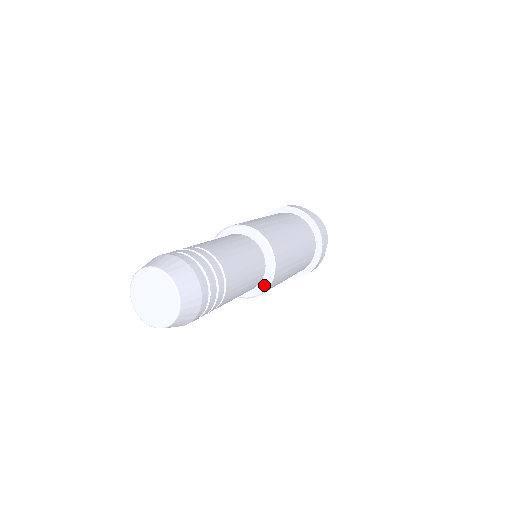
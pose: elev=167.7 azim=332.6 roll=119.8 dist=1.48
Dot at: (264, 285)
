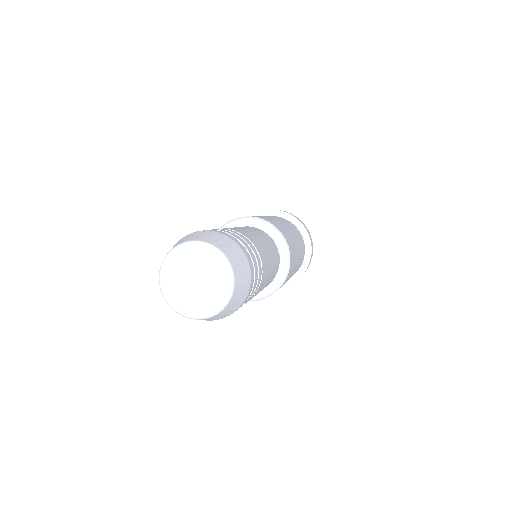
Dot at: occluded
